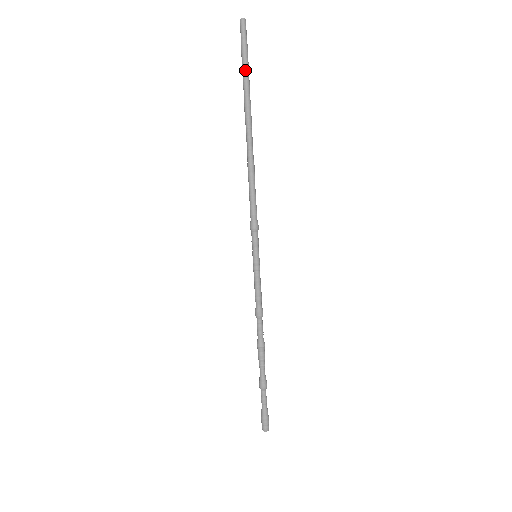
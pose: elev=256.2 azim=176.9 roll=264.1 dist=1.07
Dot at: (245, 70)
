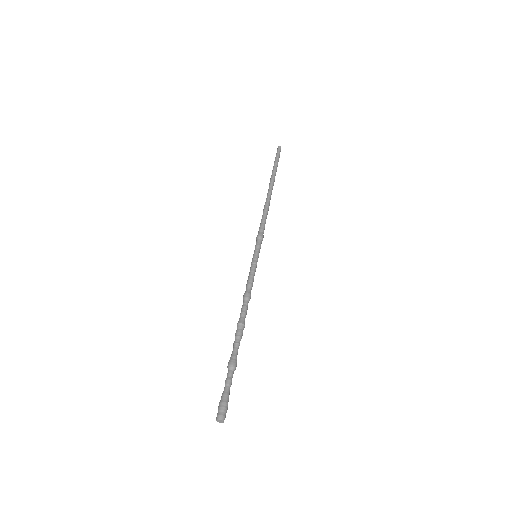
Dot at: (276, 164)
